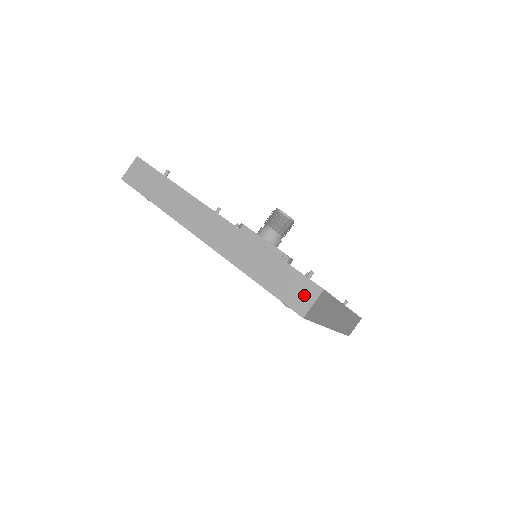
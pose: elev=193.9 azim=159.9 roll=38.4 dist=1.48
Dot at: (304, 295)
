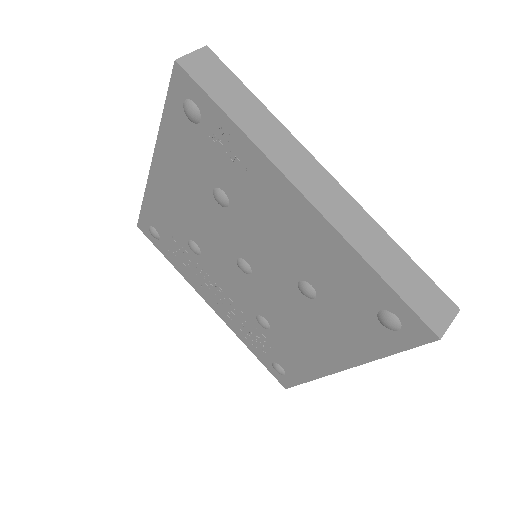
Dot at: (440, 310)
